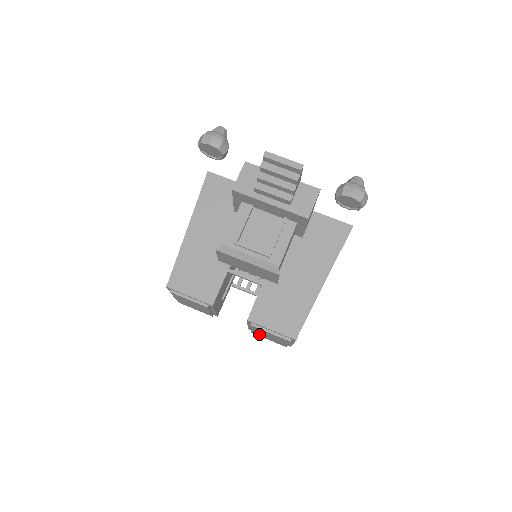
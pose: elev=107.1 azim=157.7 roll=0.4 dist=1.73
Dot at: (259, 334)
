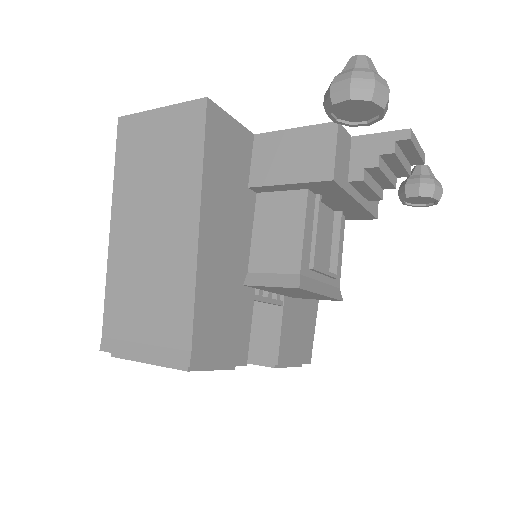
Dot at: occluded
